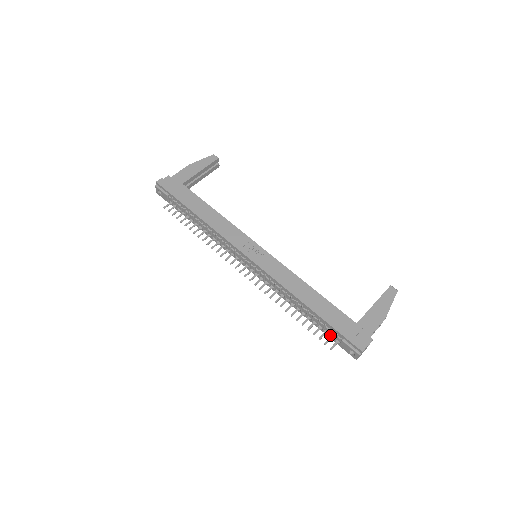
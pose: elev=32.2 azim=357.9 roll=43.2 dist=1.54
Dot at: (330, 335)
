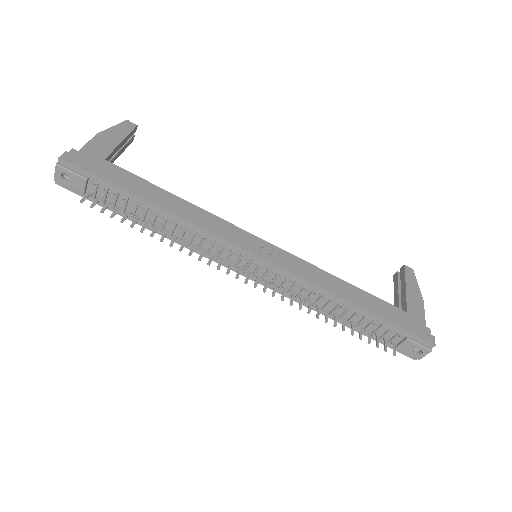
Dot at: (384, 338)
